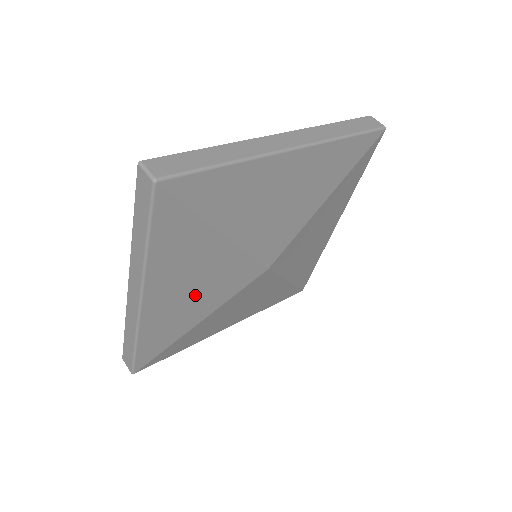
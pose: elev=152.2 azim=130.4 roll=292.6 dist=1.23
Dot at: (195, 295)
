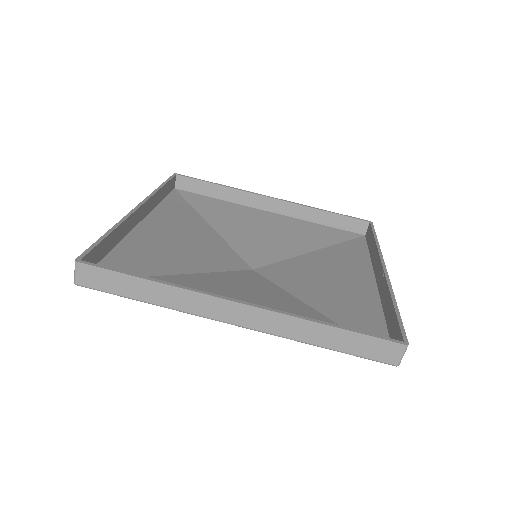
Dot at: (187, 239)
